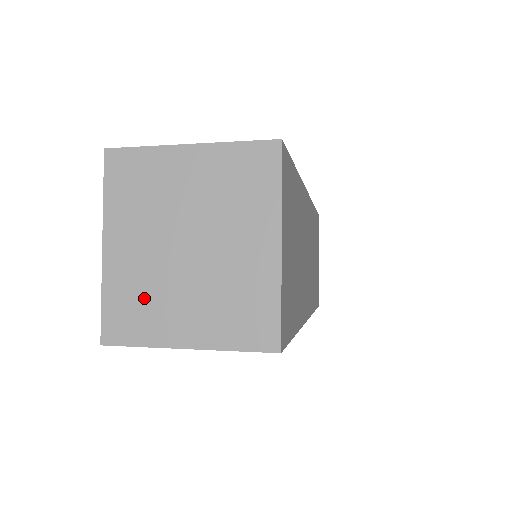
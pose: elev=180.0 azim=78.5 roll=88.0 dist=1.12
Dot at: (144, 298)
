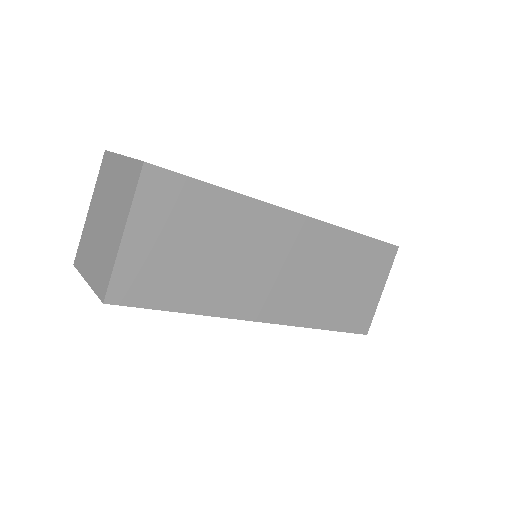
Dot at: (88, 245)
